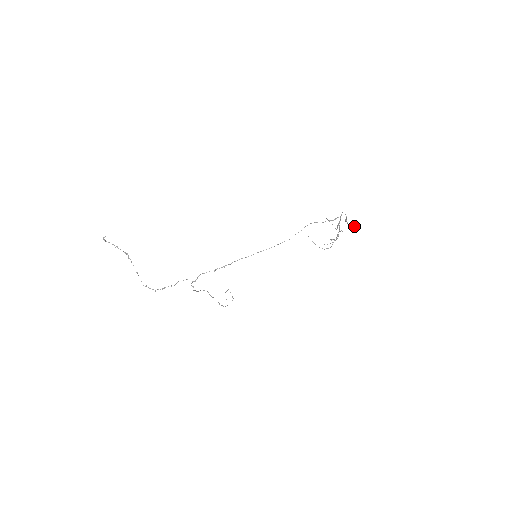
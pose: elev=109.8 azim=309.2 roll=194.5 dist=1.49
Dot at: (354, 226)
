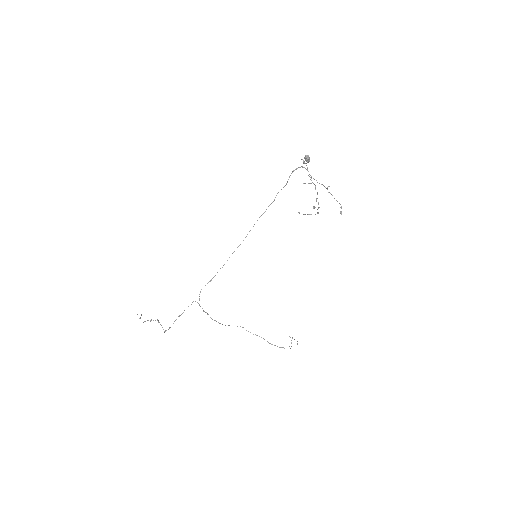
Dot at: occluded
